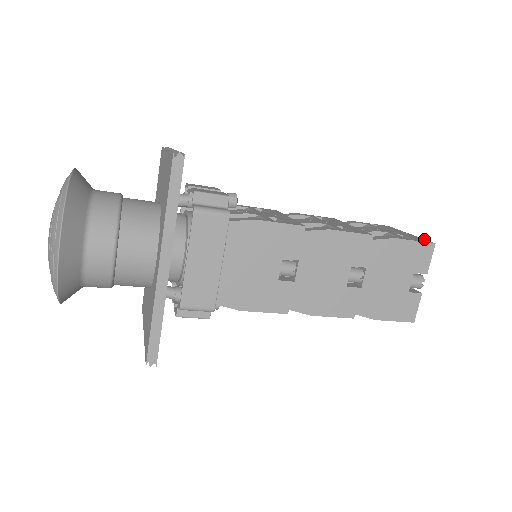
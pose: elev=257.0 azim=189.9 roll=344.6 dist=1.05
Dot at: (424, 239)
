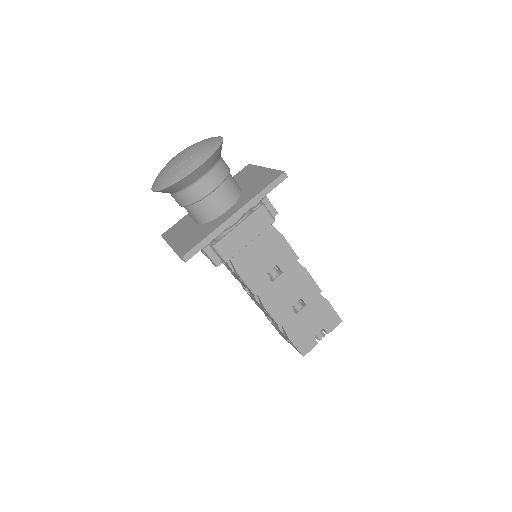
Dot at: occluded
